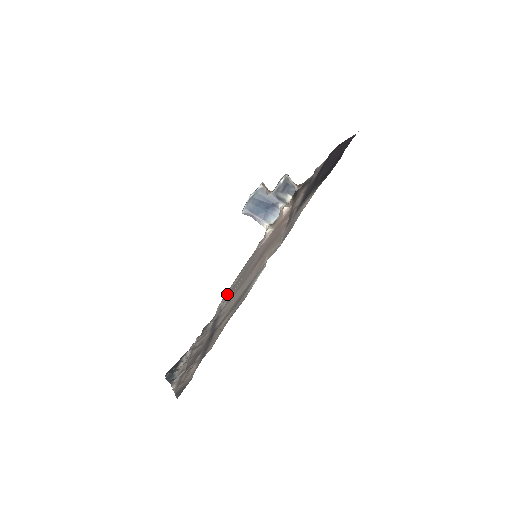
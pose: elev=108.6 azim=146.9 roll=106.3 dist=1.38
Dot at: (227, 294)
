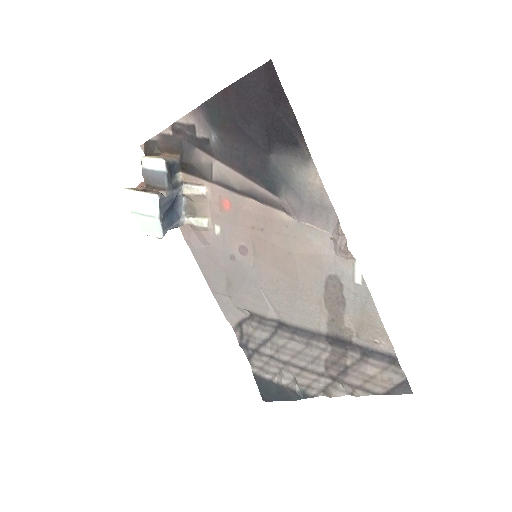
Dot at: (230, 305)
